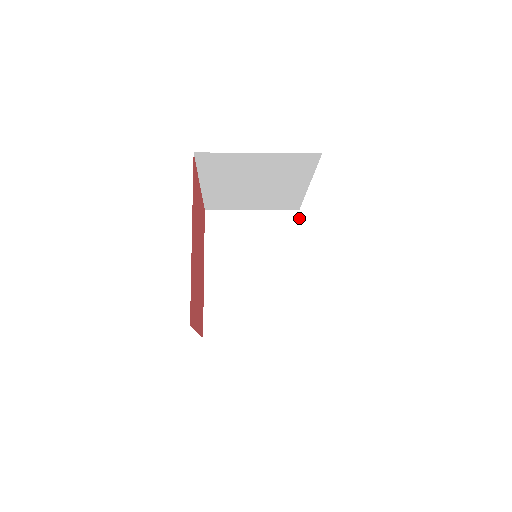
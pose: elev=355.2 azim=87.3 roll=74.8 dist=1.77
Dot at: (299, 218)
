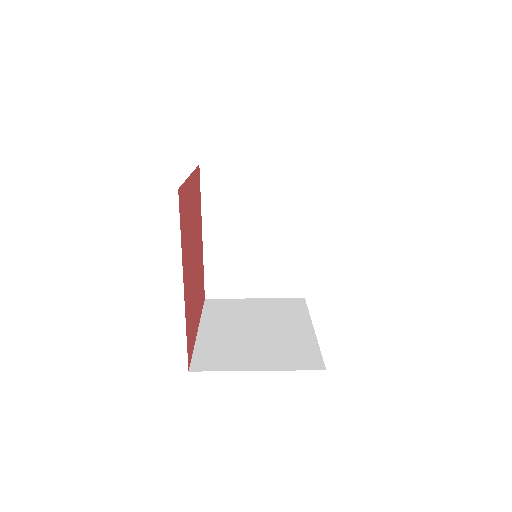
Dot at: occluded
